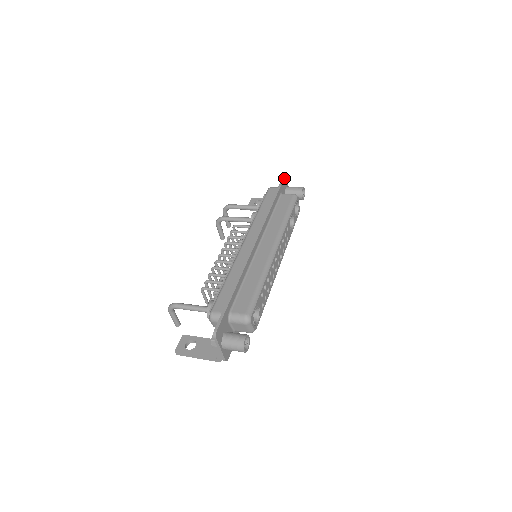
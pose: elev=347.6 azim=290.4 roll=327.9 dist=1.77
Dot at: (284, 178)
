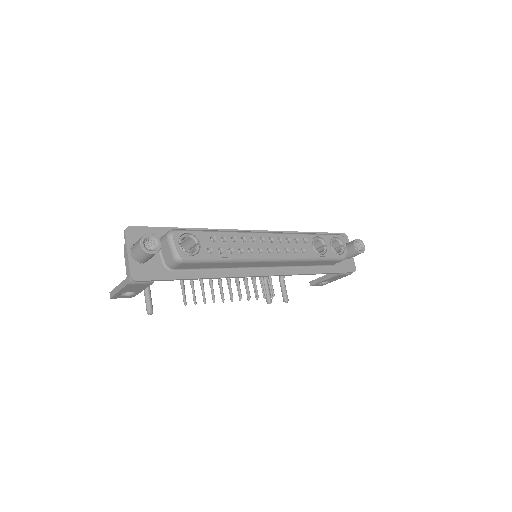
Dot at: (340, 233)
